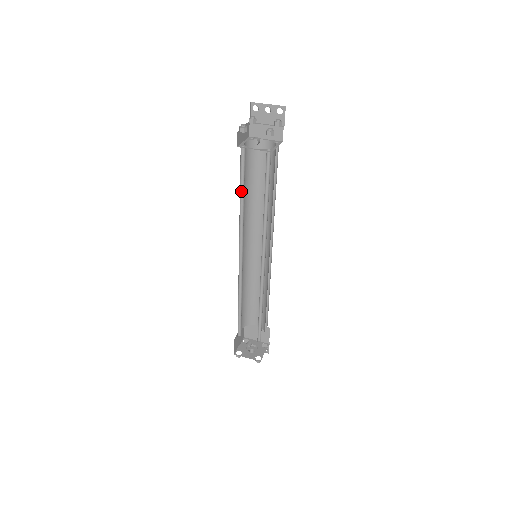
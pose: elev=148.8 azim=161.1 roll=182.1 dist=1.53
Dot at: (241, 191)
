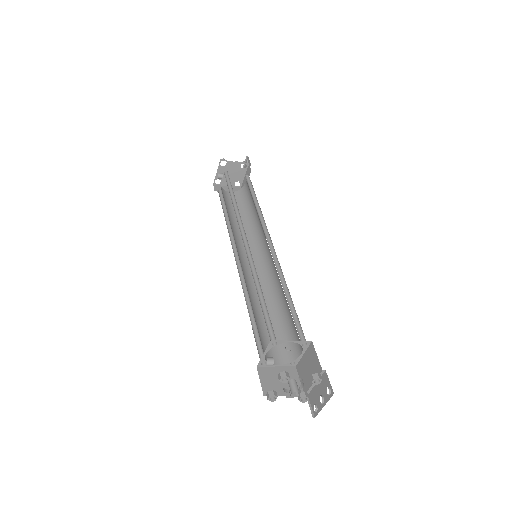
Dot at: (227, 215)
